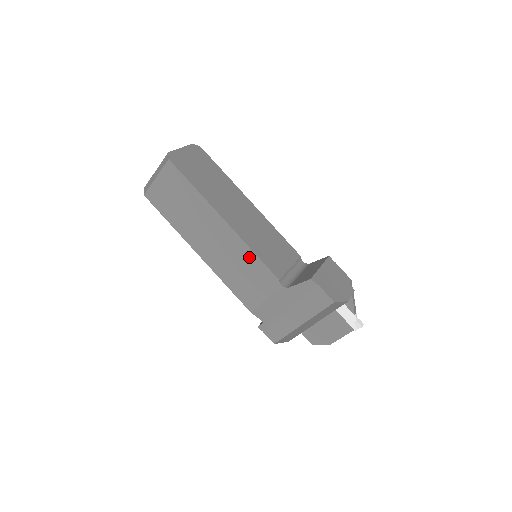
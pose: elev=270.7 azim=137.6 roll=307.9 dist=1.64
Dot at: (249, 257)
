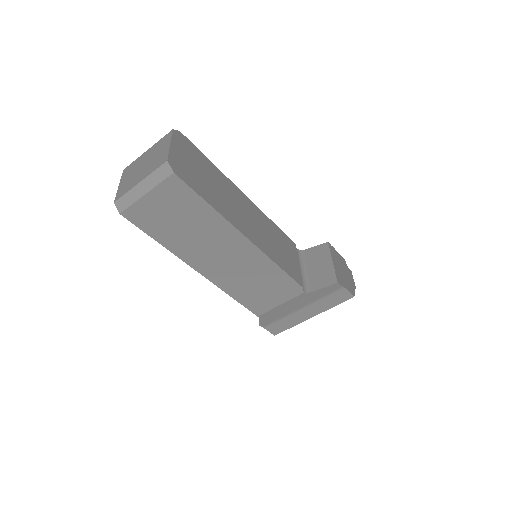
Dot at: (271, 271)
